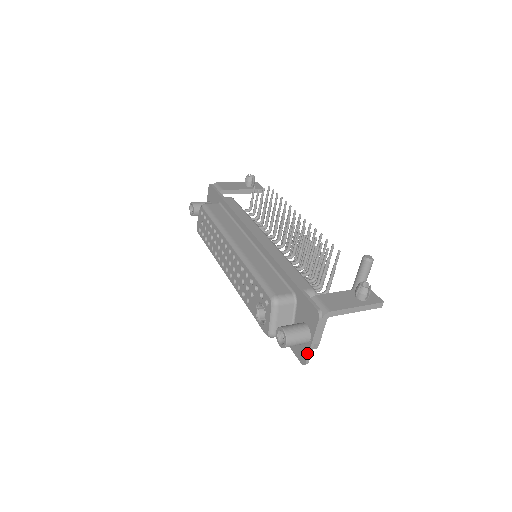
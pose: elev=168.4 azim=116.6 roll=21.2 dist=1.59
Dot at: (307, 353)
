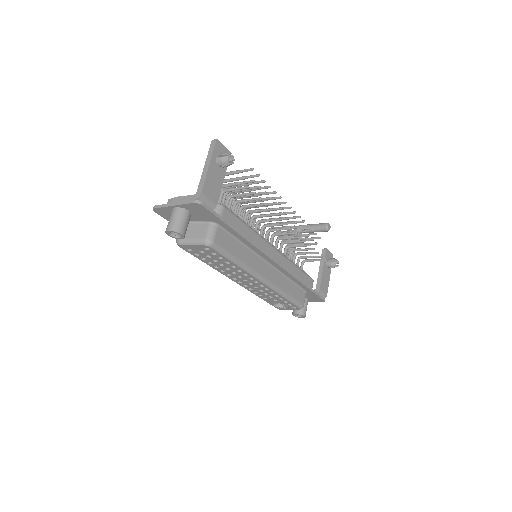
Dot at: occluded
